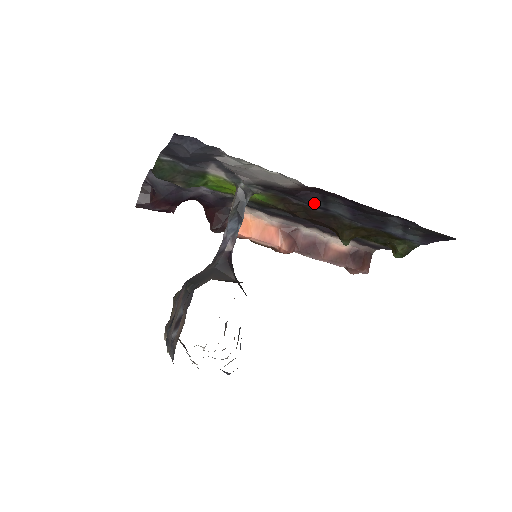
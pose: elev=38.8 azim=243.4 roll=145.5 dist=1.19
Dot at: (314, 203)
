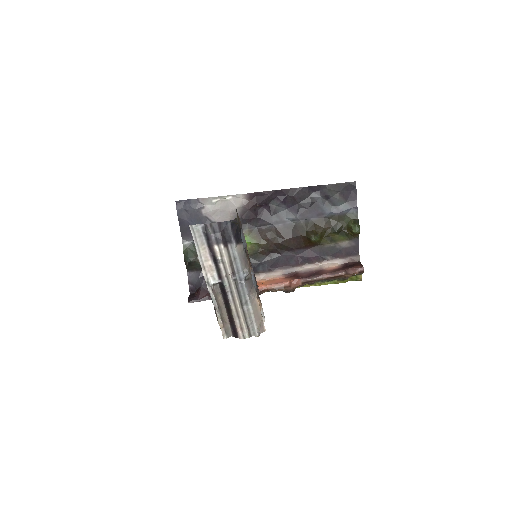
Dot at: (272, 220)
